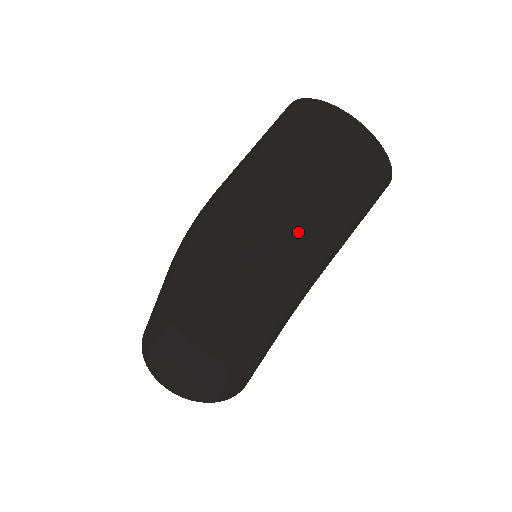
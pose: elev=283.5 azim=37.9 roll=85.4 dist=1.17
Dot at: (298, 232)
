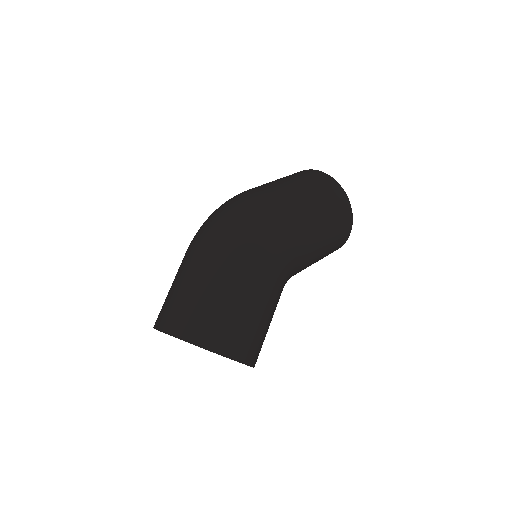
Dot at: (277, 195)
